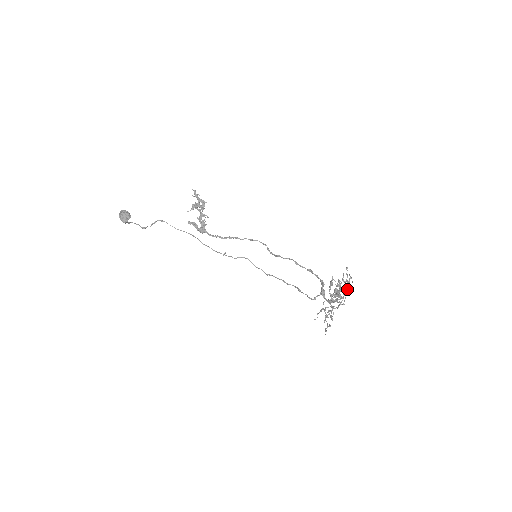
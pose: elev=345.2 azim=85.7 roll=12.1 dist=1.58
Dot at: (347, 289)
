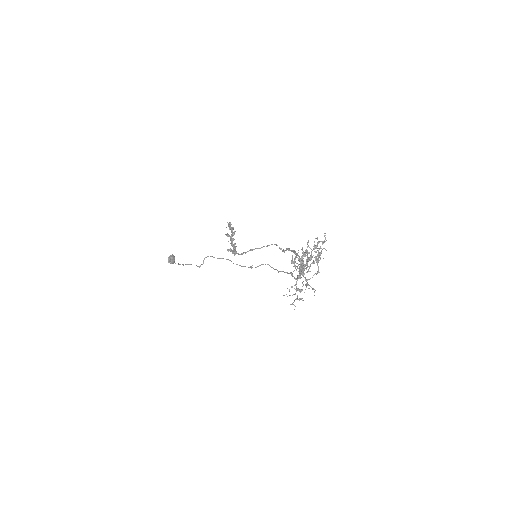
Dot at: (311, 254)
